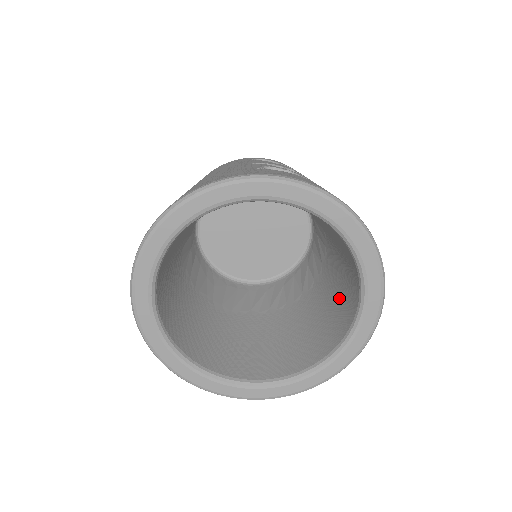
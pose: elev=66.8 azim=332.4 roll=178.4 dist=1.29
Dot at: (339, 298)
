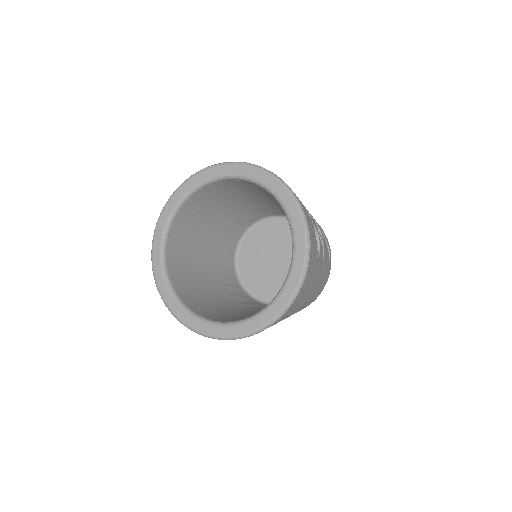
Dot at: occluded
